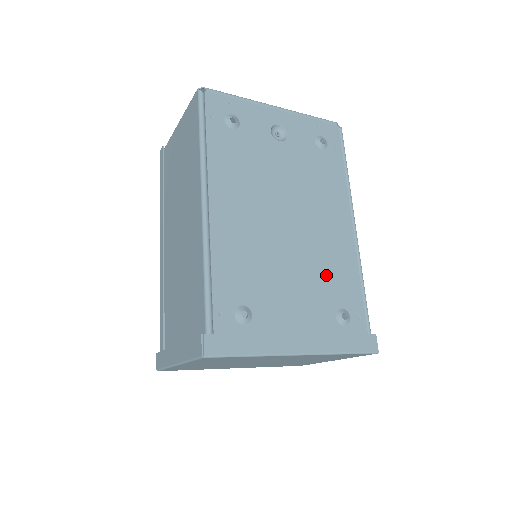
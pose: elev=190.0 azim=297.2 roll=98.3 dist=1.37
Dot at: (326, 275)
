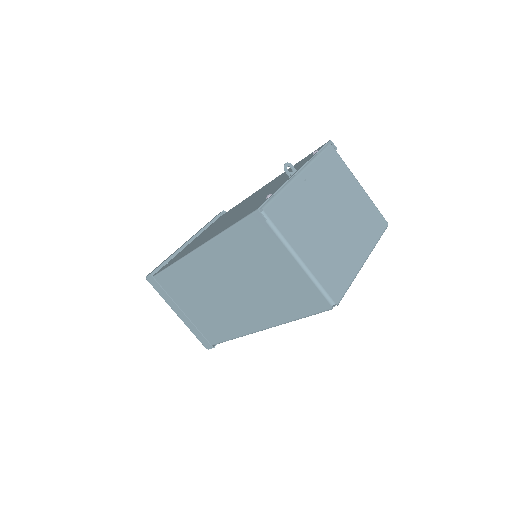
Dot at: occluded
